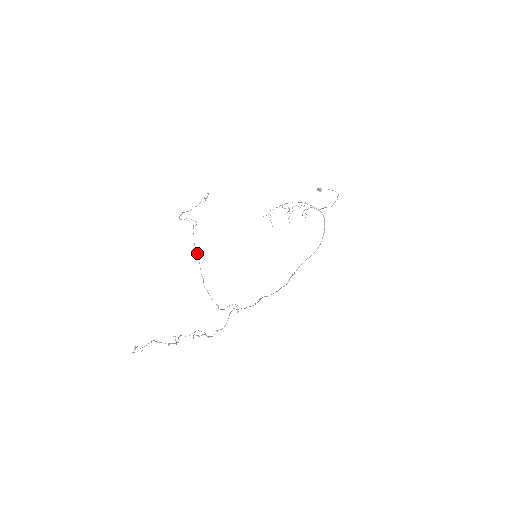
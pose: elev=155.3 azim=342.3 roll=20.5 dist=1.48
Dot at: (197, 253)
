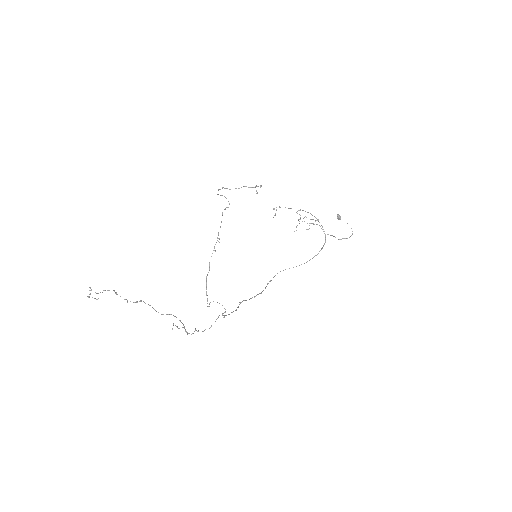
Dot at: occluded
